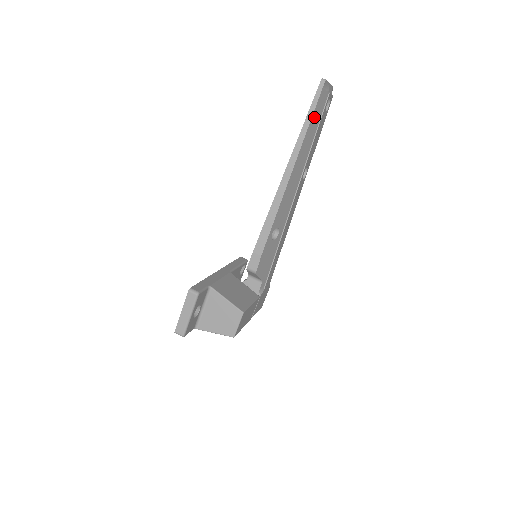
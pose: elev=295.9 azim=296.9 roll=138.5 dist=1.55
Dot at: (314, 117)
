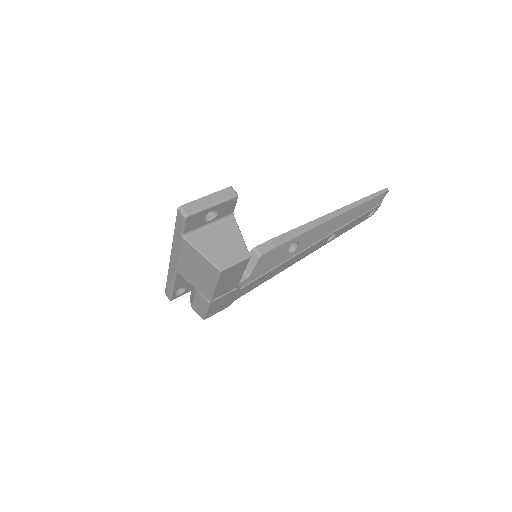
Dot at: (370, 202)
